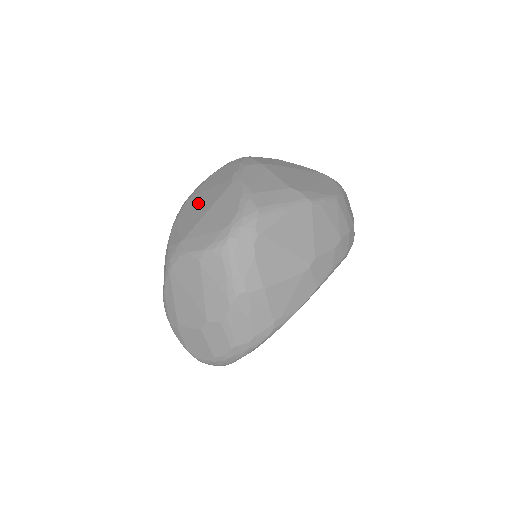
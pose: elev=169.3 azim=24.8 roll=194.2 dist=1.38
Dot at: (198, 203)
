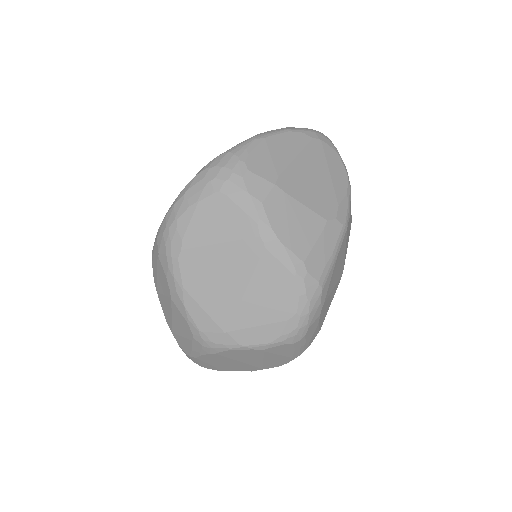
Dot at: (213, 268)
